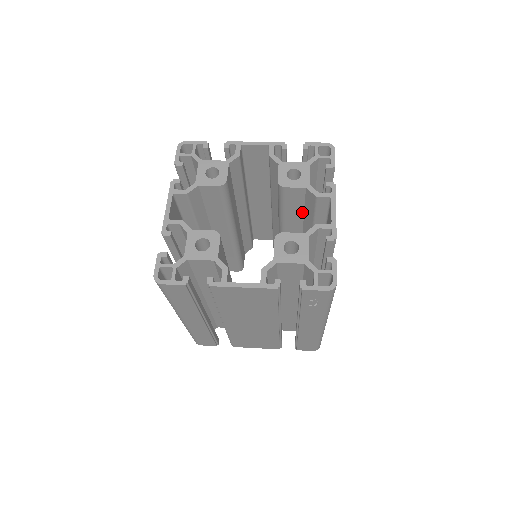
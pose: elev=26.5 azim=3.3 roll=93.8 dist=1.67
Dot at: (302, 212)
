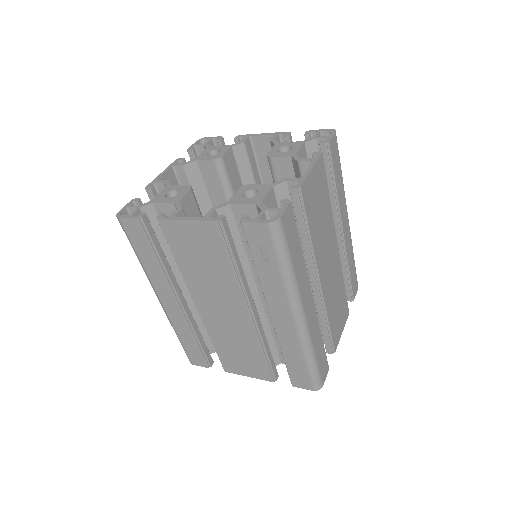
Dot at: occluded
